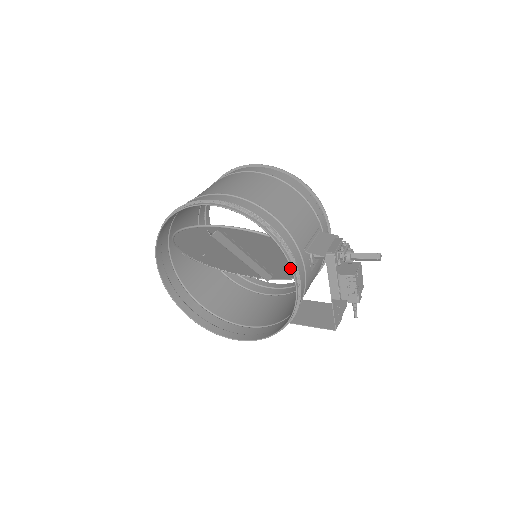
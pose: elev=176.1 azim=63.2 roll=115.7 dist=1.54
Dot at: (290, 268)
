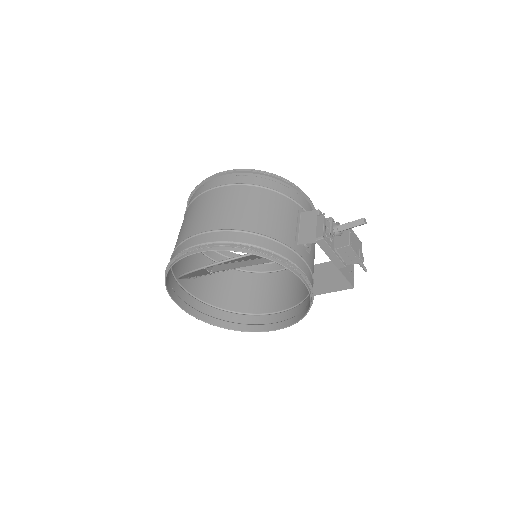
Dot at: occluded
